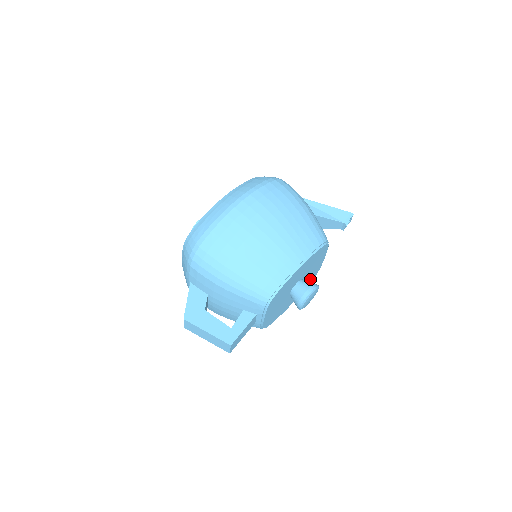
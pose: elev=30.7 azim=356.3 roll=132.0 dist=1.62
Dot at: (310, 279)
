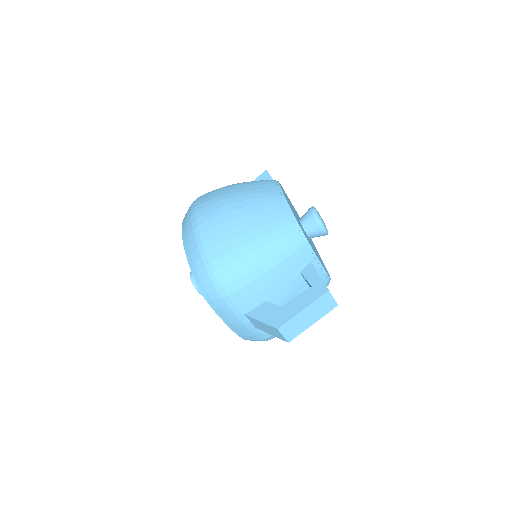
Dot at: occluded
